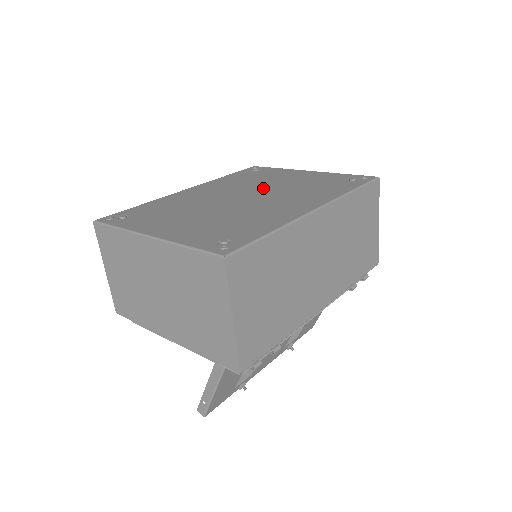
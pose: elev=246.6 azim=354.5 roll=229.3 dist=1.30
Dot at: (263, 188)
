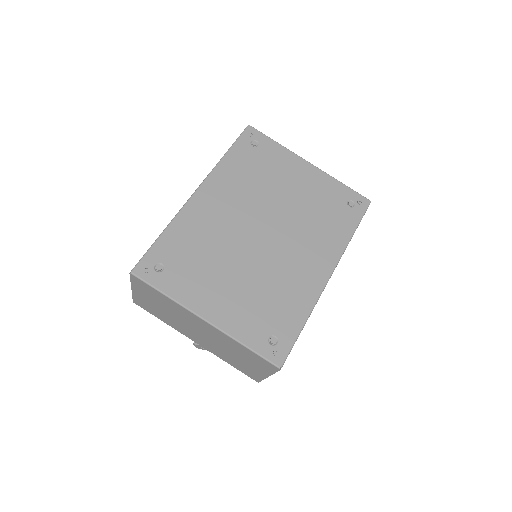
Dot at: (276, 209)
